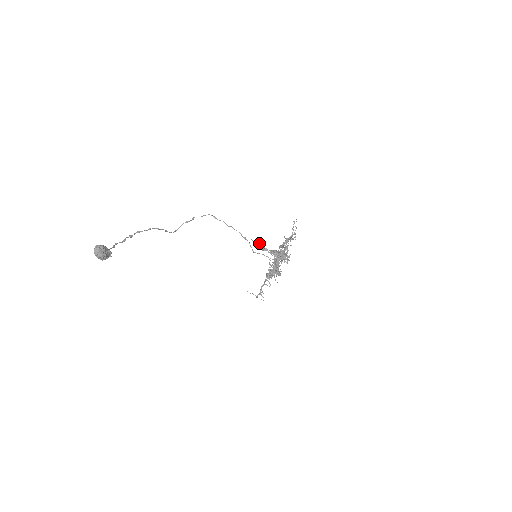
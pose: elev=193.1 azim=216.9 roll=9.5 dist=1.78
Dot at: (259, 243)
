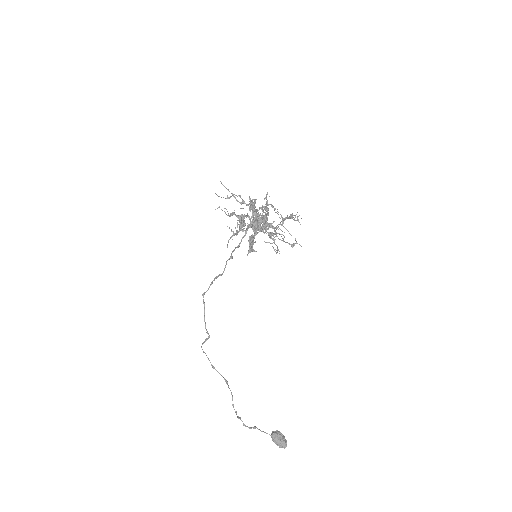
Dot at: (252, 248)
